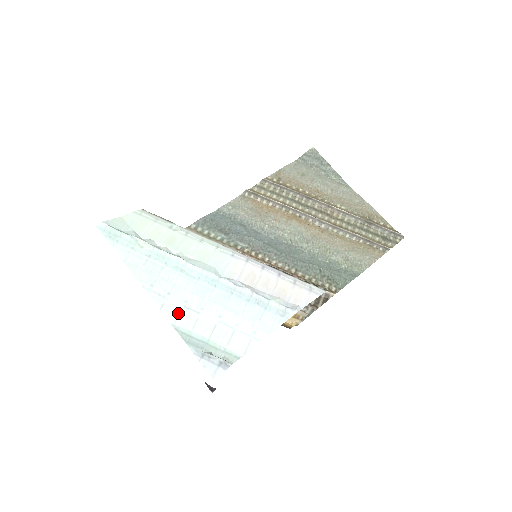
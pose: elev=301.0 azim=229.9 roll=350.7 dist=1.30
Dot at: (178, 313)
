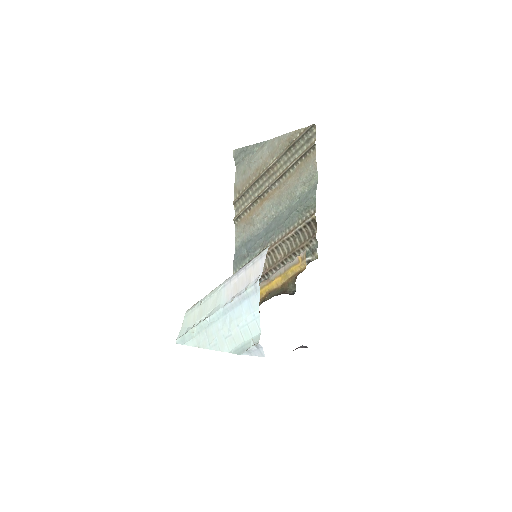
Dot at: (226, 345)
